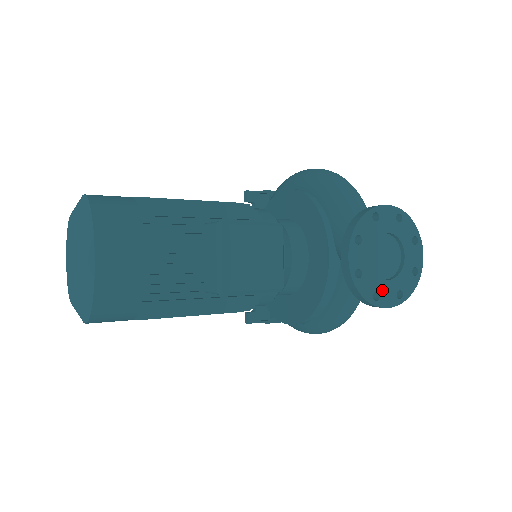
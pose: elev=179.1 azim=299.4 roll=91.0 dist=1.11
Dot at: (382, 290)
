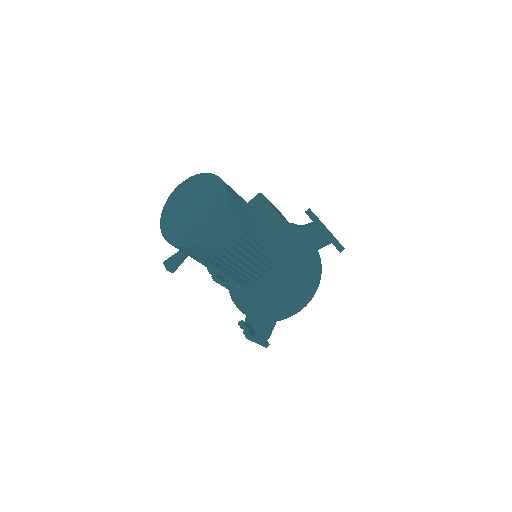
Dot at: occluded
